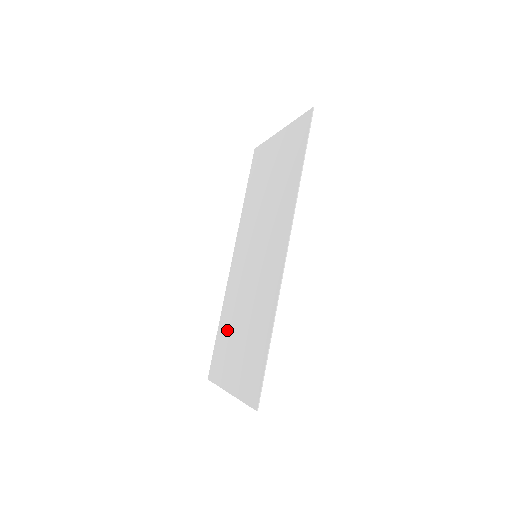
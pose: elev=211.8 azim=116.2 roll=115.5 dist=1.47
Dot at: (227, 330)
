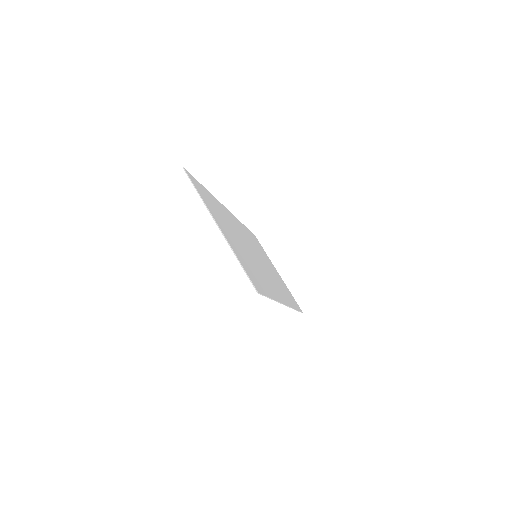
Dot at: occluded
